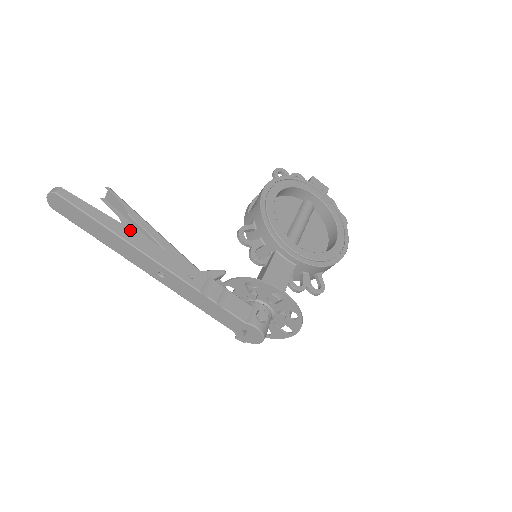
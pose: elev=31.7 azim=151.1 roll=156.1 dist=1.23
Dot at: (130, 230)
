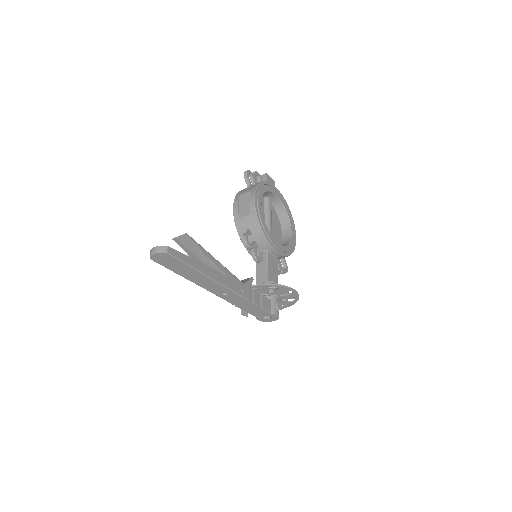
Dot at: (209, 268)
